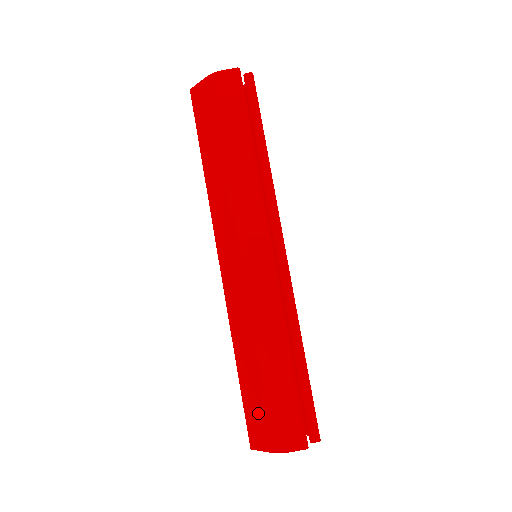
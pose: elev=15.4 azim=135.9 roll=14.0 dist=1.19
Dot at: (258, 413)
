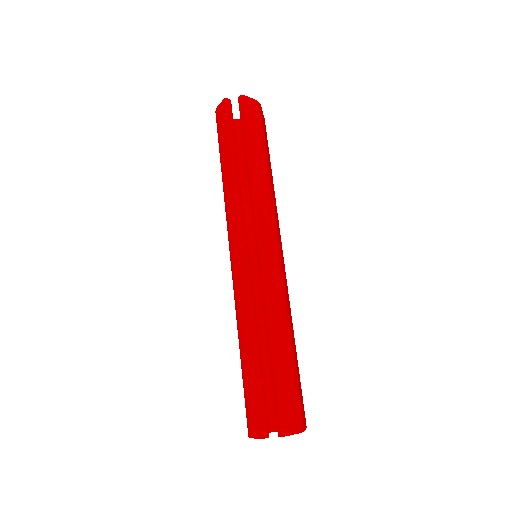
Dot at: occluded
